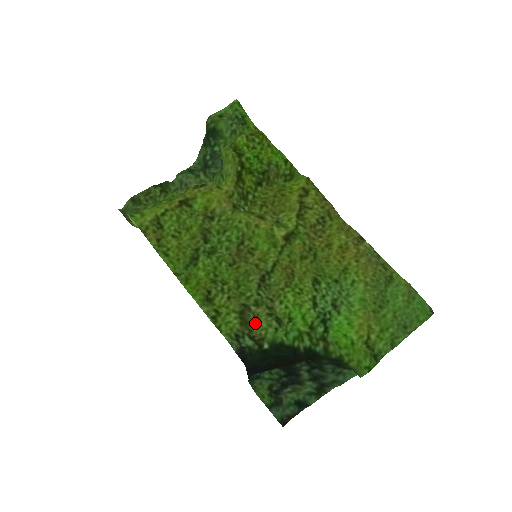
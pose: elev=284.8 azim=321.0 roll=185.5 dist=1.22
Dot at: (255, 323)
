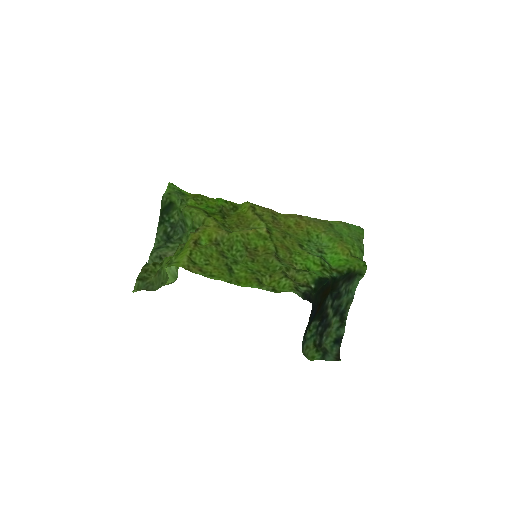
Dot at: (295, 281)
